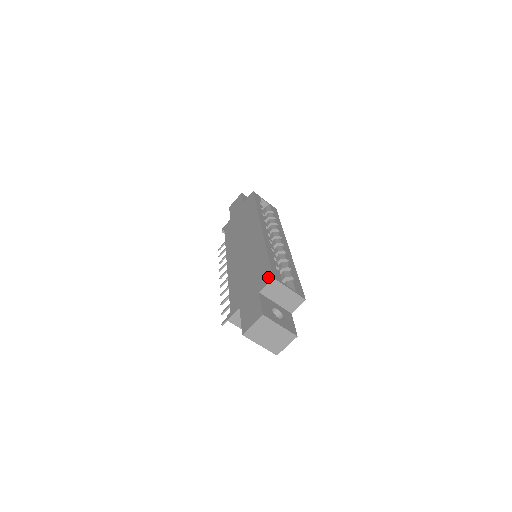
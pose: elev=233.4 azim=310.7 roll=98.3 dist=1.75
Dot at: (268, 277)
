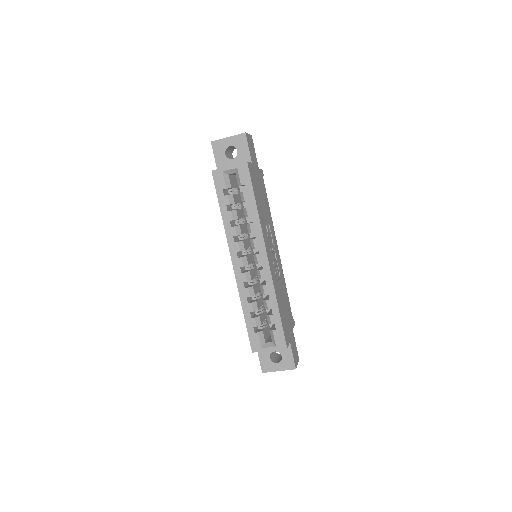
Dot at: (251, 345)
